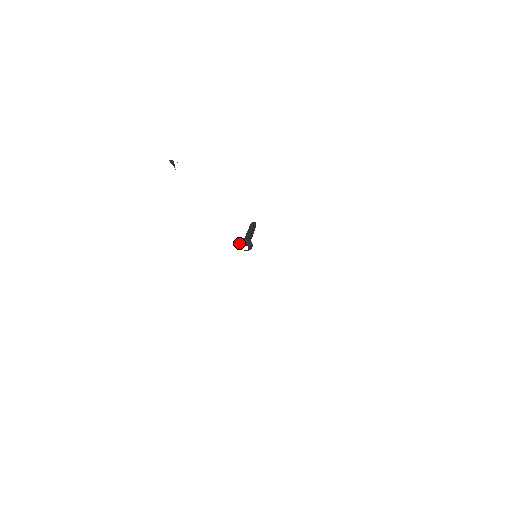
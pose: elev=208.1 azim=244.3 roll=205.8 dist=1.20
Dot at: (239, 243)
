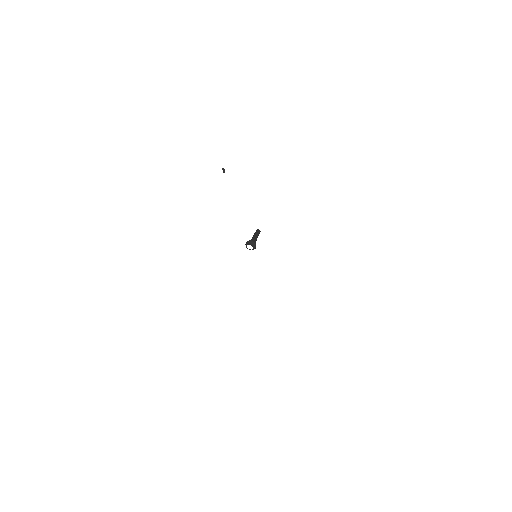
Dot at: (247, 243)
